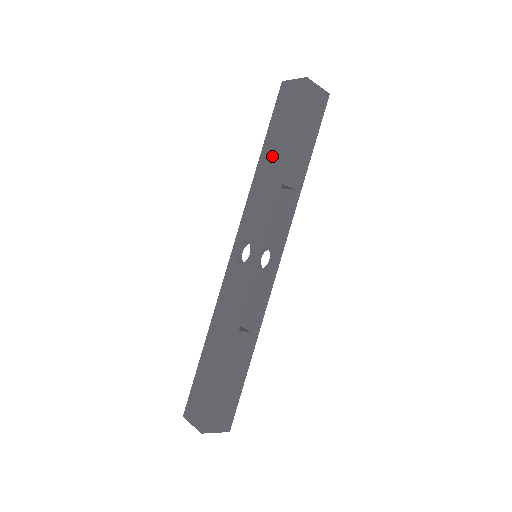
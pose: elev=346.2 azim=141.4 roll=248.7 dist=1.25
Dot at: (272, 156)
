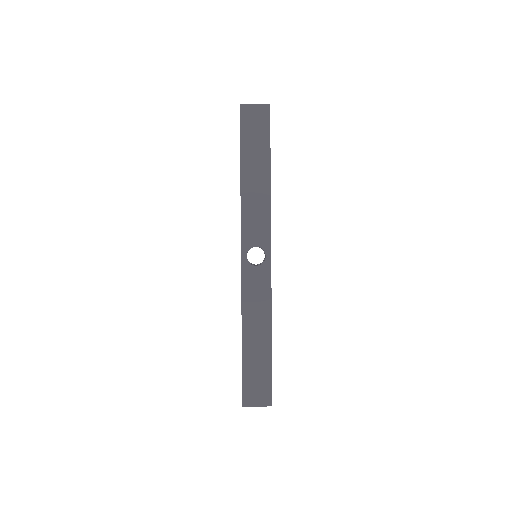
Dot at: (257, 172)
